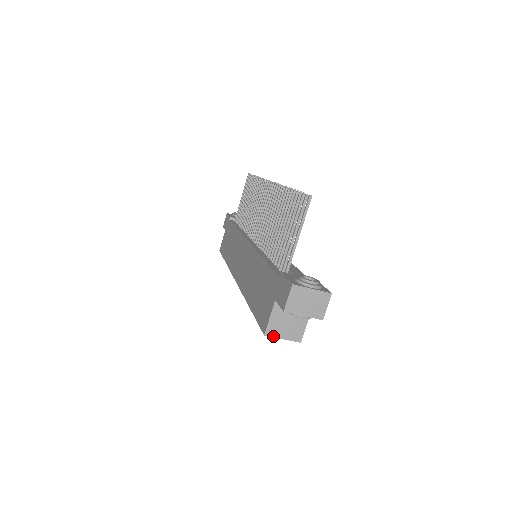
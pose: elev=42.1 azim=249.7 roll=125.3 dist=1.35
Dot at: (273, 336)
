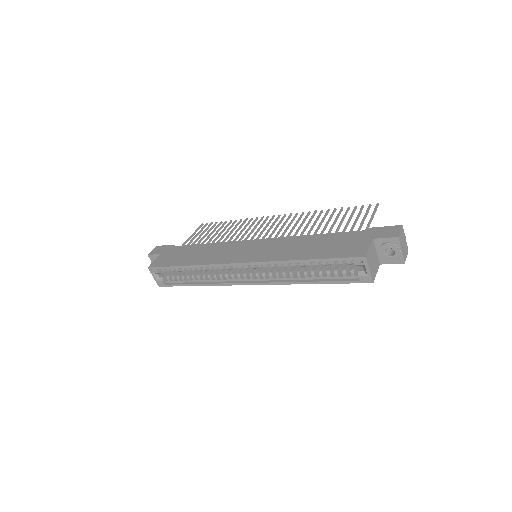
Dot at: (368, 262)
